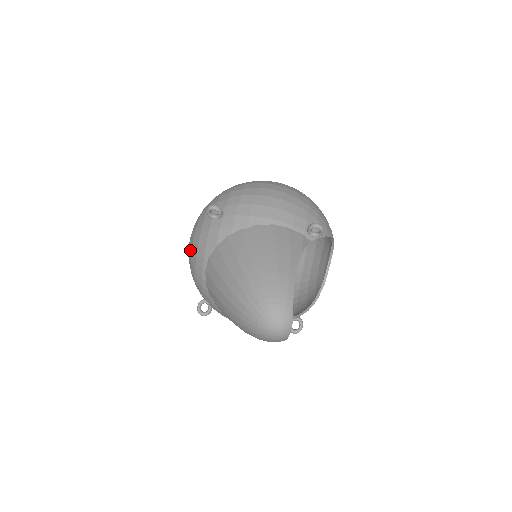
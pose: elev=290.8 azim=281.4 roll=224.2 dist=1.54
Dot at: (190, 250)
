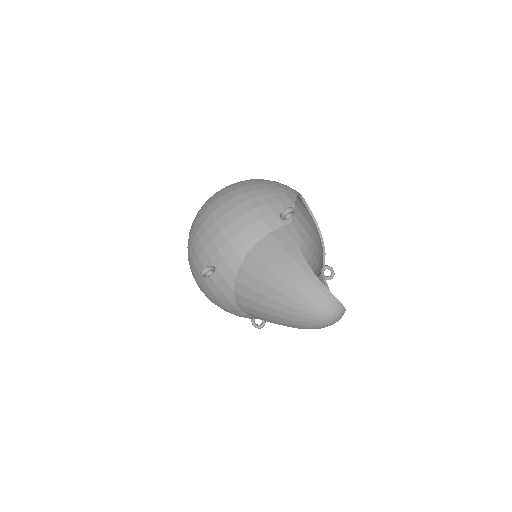
Dot at: (213, 302)
